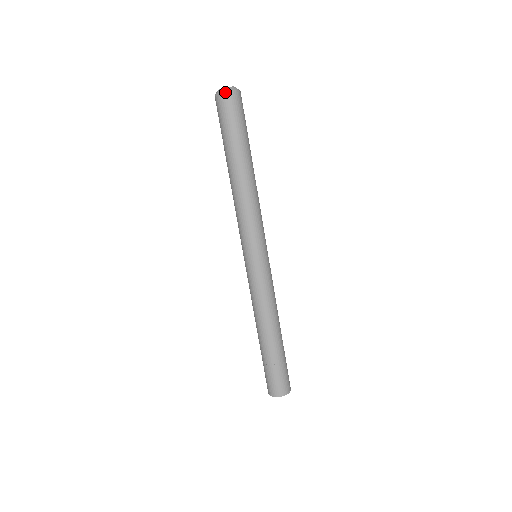
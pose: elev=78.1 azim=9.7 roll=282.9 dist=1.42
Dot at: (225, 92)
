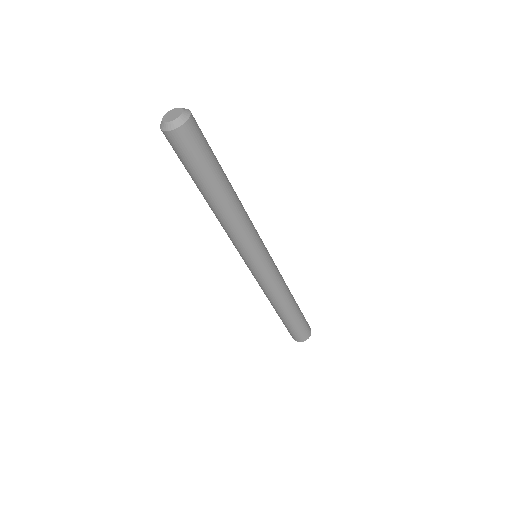
Dot at: (162, 131)
